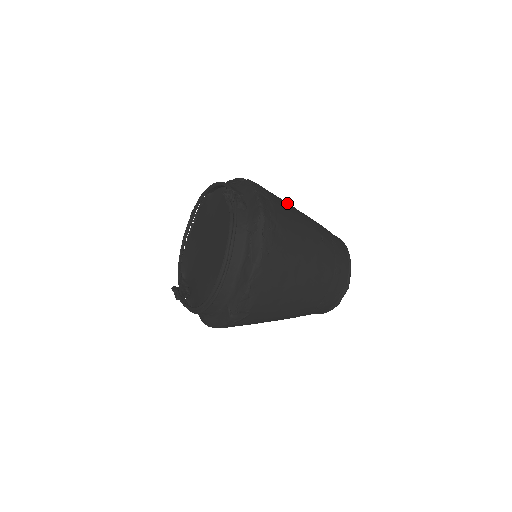
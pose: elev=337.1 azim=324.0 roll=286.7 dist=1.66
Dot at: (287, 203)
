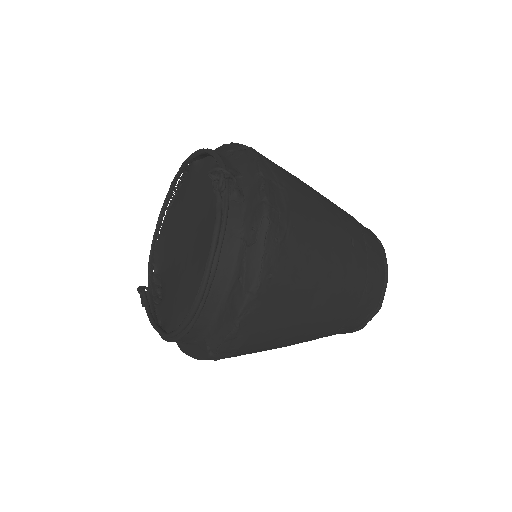
Dot at: (307, 188)
